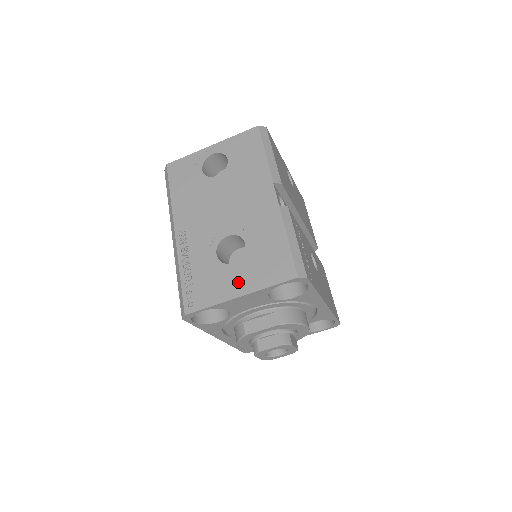
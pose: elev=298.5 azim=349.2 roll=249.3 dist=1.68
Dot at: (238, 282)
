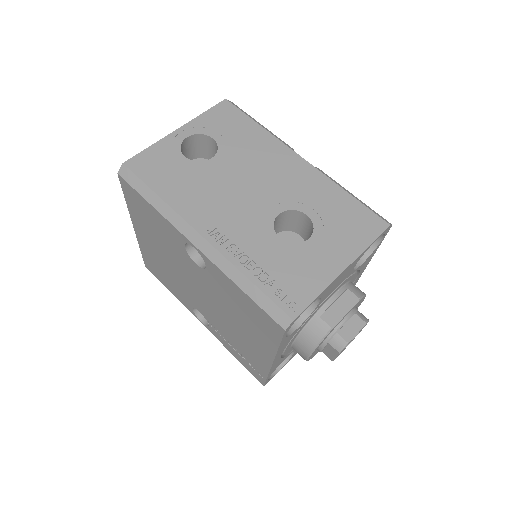
Dot at: (331, 255)
